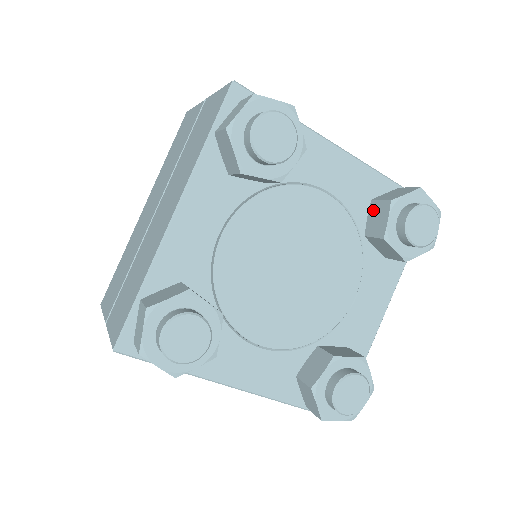
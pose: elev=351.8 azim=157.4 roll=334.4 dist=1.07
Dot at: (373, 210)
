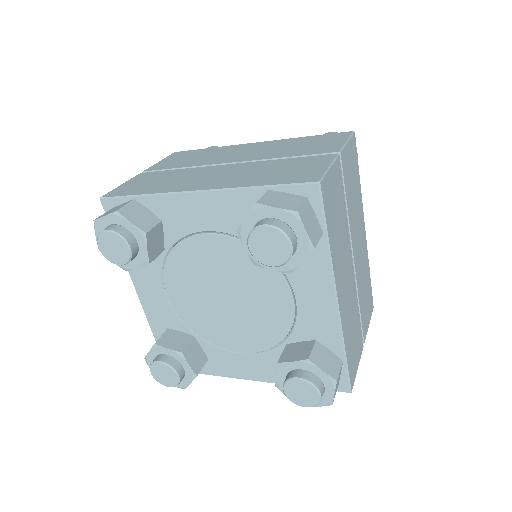
Dot at: occluded
